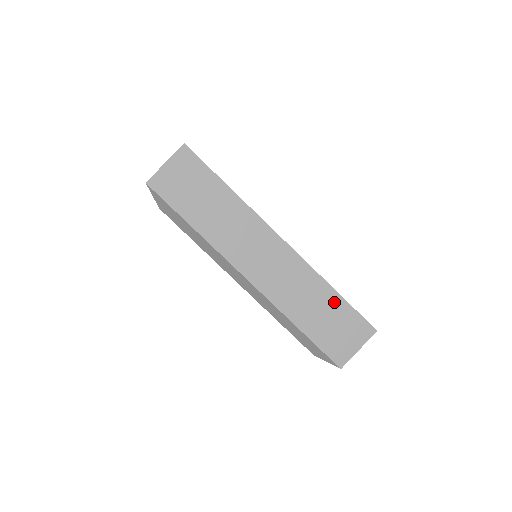
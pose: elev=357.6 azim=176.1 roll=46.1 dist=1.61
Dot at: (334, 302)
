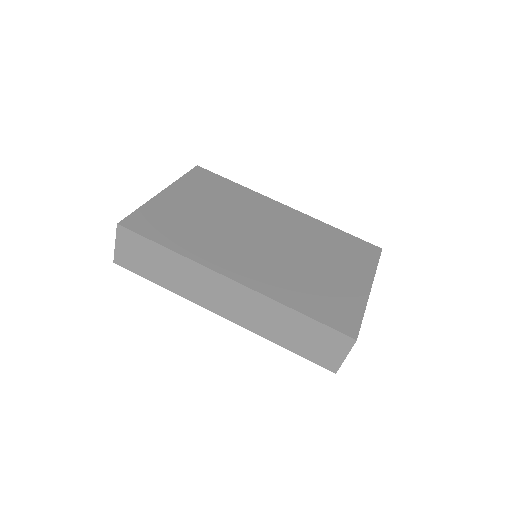
Dot at: (303, 322)
